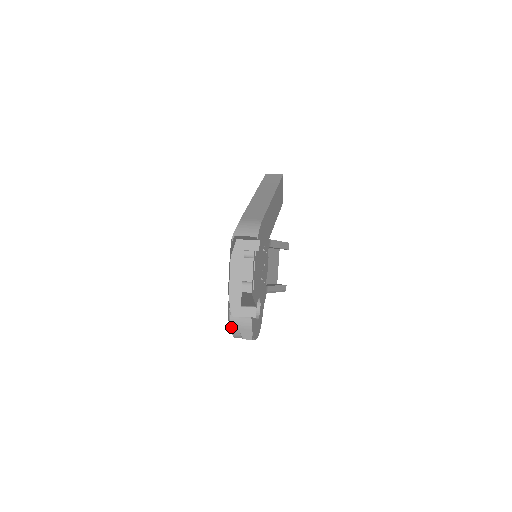
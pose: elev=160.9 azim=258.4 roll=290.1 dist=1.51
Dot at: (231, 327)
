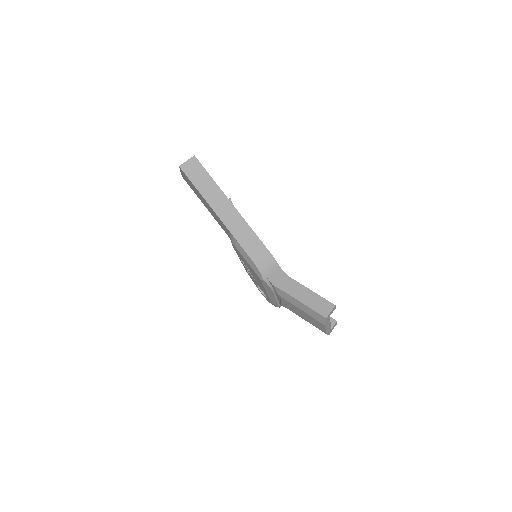
Dot at: occluded
